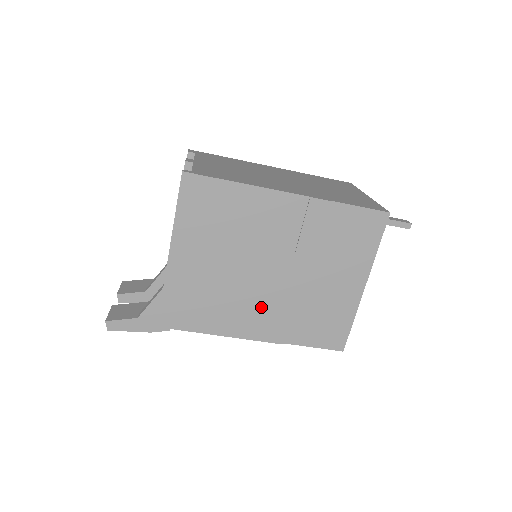
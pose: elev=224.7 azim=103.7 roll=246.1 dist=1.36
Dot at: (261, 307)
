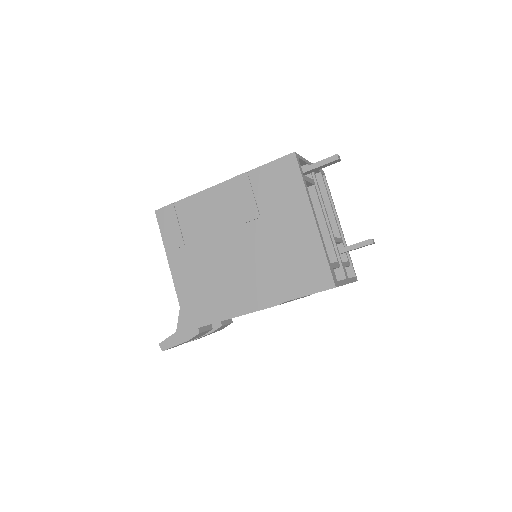
Dot at: (246, 279)
